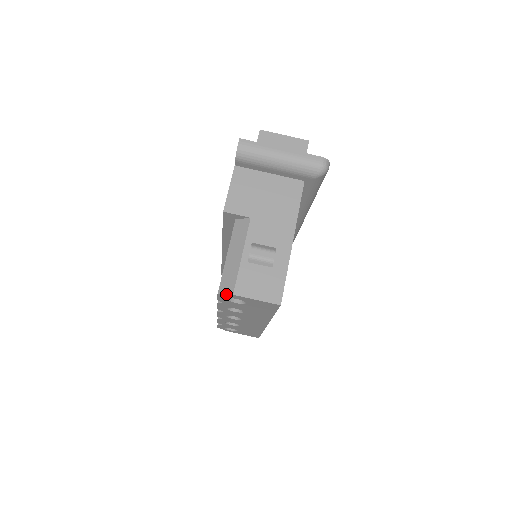
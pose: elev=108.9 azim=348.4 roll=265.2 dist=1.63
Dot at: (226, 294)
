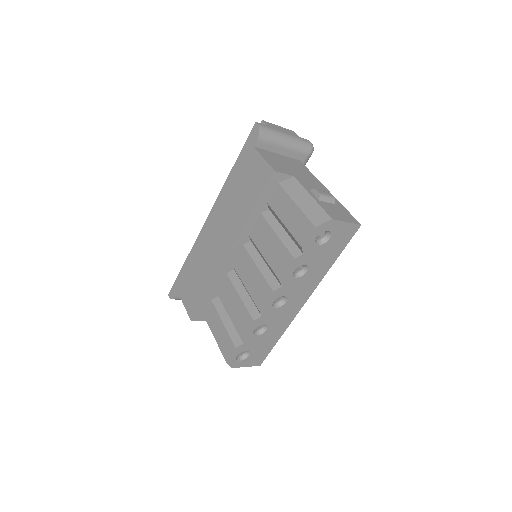
Dot at: (325, 222)
